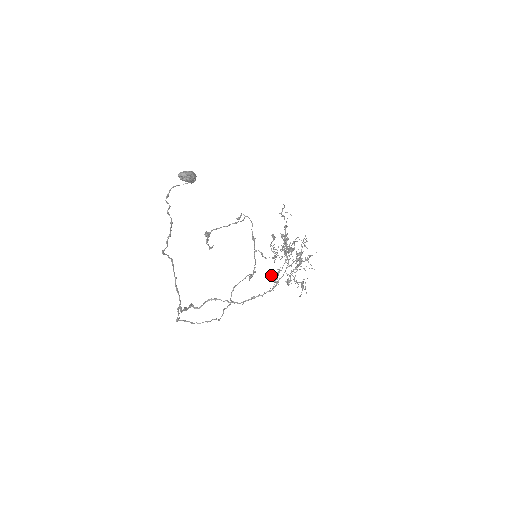
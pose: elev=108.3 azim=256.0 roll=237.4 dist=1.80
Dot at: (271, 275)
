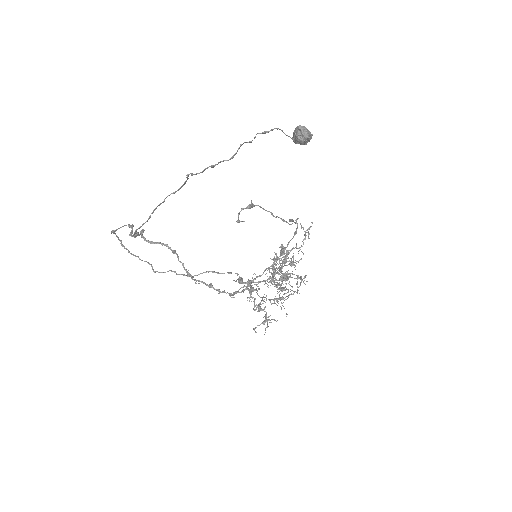
Dot at: (251, 287)
